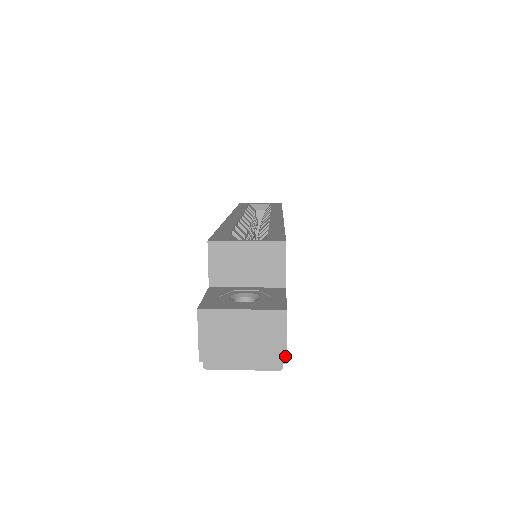
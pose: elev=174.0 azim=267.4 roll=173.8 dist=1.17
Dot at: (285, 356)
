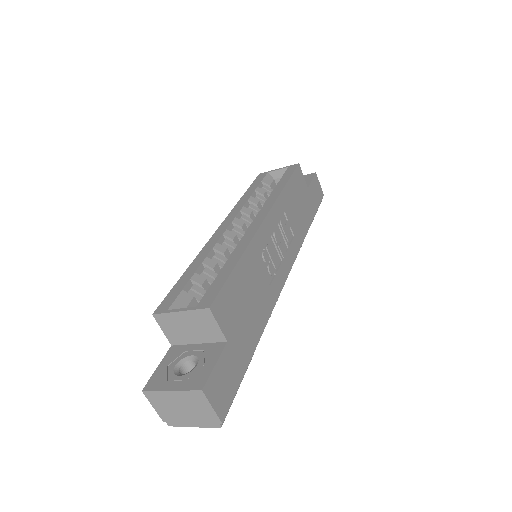
Dot at: (218, 419)
